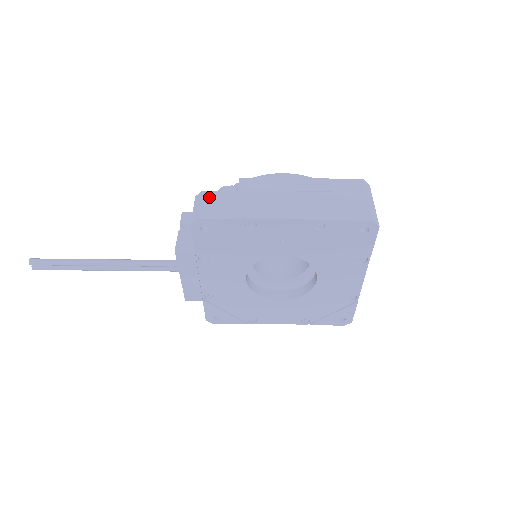
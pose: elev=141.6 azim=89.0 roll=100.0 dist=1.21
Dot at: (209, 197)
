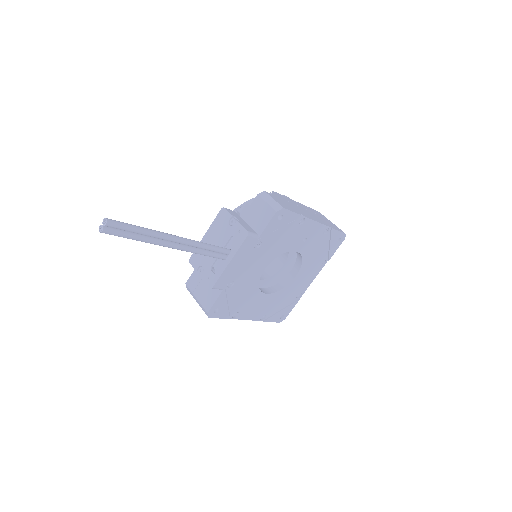
Dot at: (273, 196)
